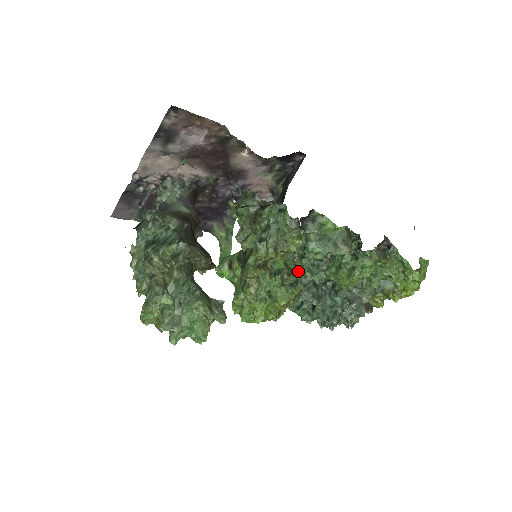
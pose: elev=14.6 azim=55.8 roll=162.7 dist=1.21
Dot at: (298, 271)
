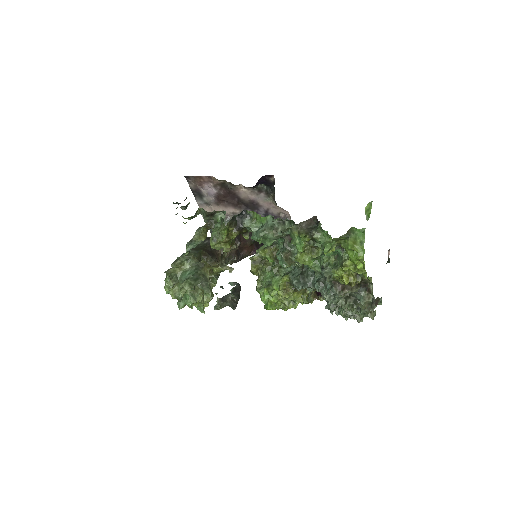
Dot at: occluded
